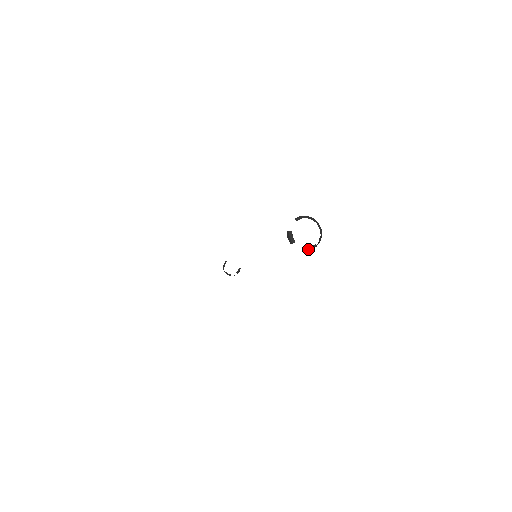
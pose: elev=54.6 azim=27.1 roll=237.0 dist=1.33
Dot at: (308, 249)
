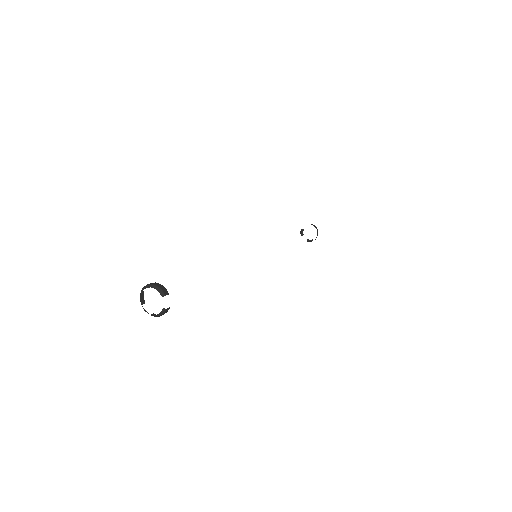
Dot at: (161, 314)
